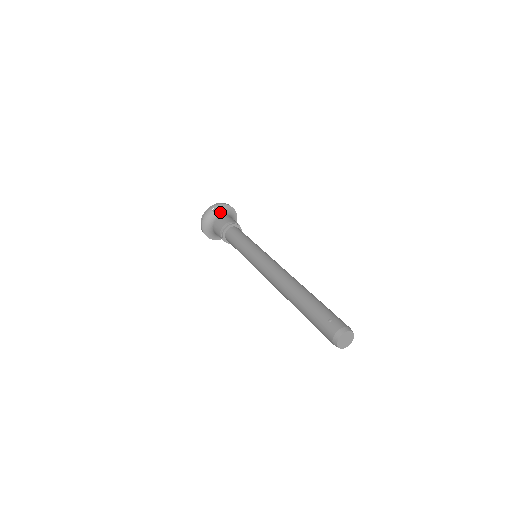
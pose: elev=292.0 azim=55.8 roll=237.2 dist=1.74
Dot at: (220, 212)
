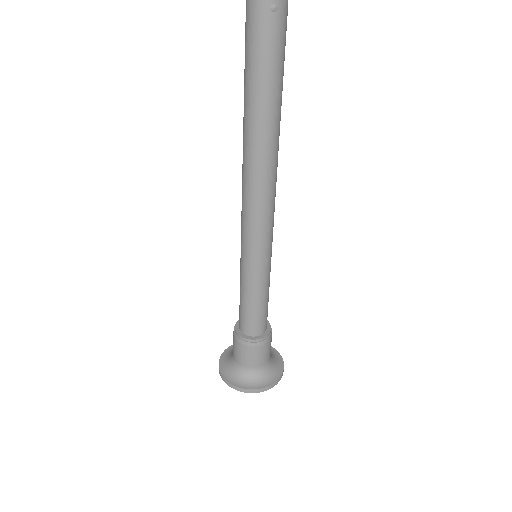
Dot at: occluded
